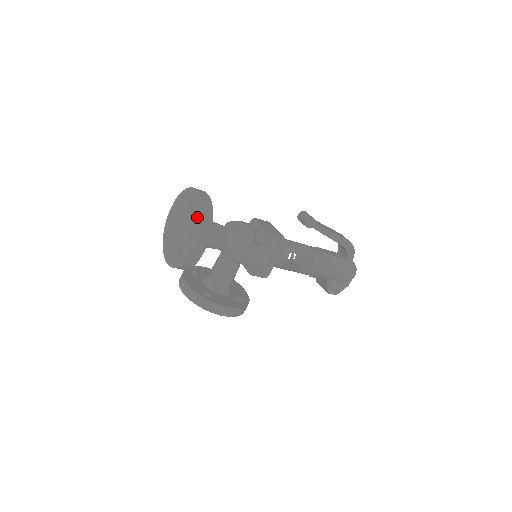
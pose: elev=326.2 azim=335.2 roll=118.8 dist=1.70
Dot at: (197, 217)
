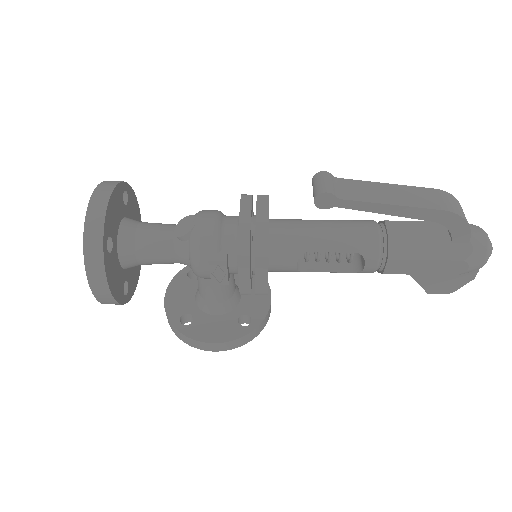
Dot at: occluded
